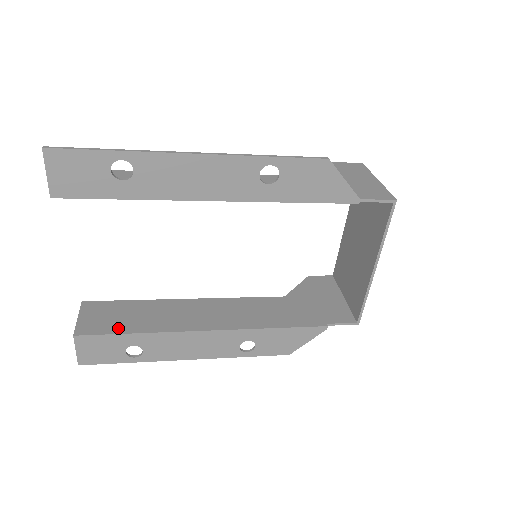
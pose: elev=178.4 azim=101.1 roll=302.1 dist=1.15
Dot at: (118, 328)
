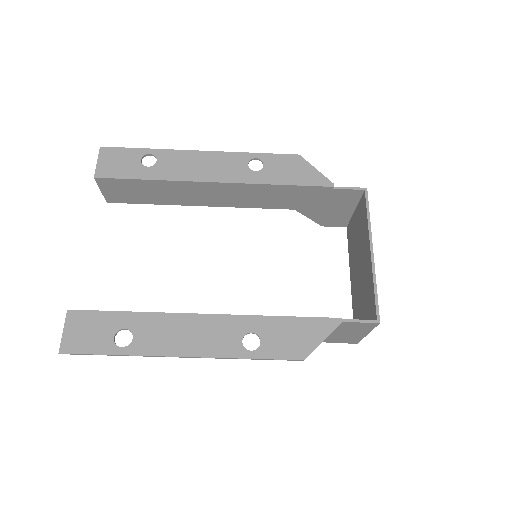
Dot at: occluded
